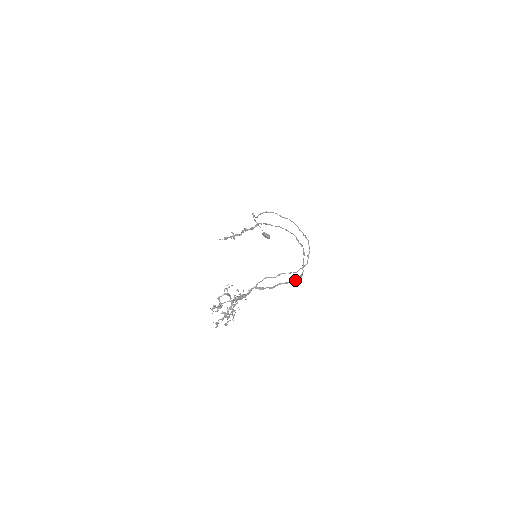
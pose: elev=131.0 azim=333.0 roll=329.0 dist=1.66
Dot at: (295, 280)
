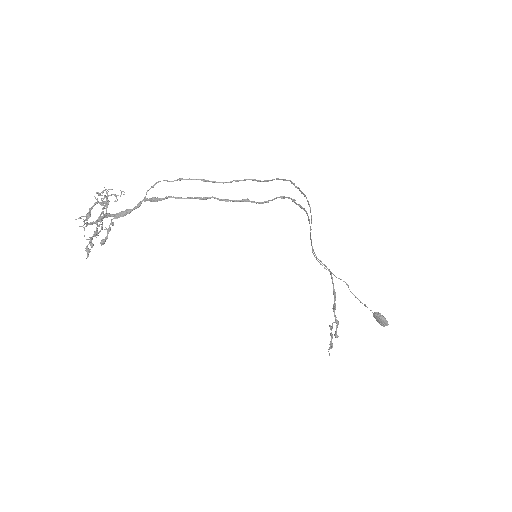
Dot at: (225, 200)
